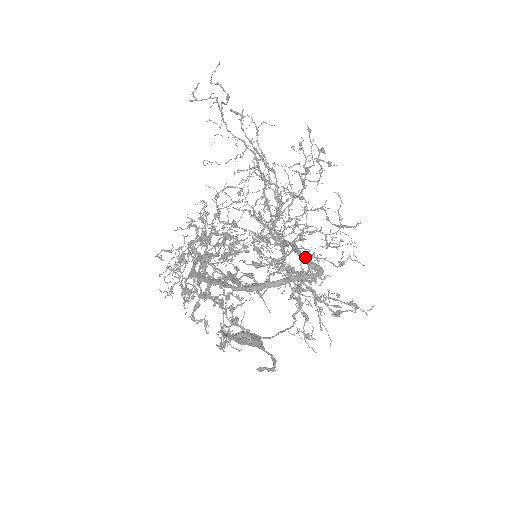
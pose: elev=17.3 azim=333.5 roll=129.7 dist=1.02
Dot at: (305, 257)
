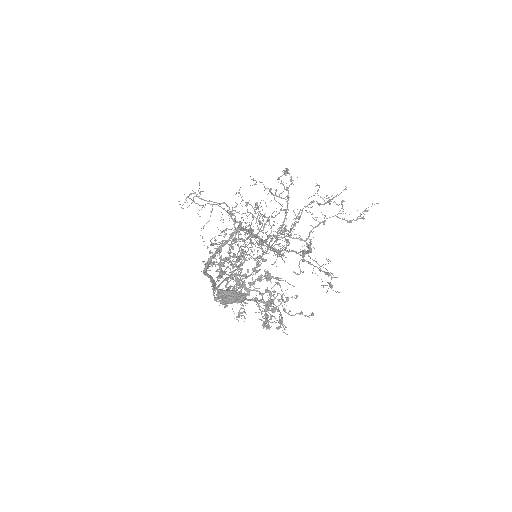
Dot at: occluded
